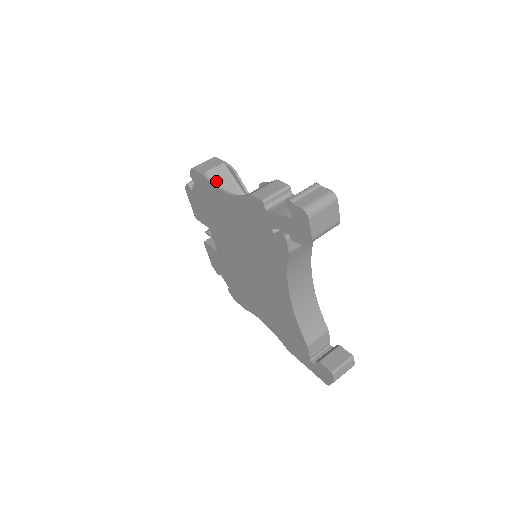
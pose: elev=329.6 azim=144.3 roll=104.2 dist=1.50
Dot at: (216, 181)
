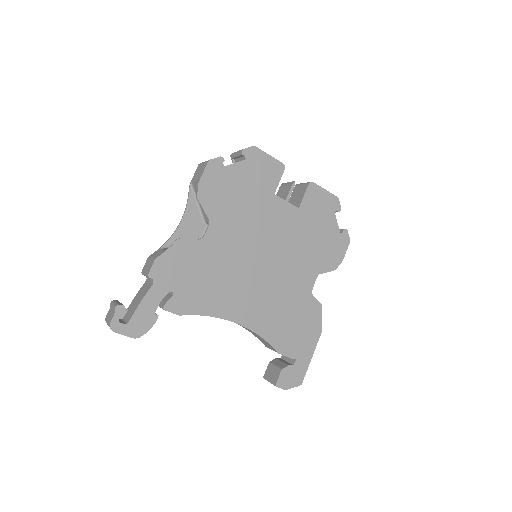
Dot at: occluded
